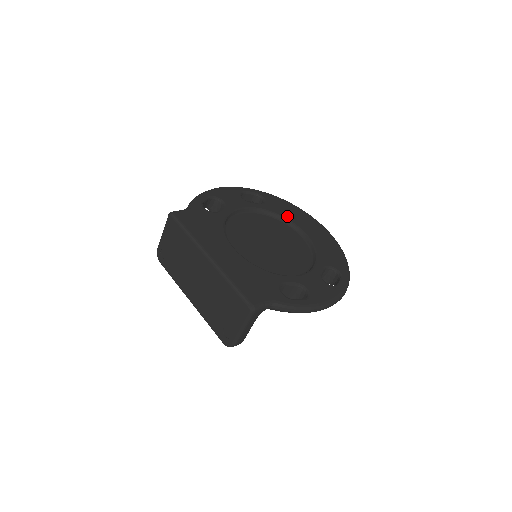
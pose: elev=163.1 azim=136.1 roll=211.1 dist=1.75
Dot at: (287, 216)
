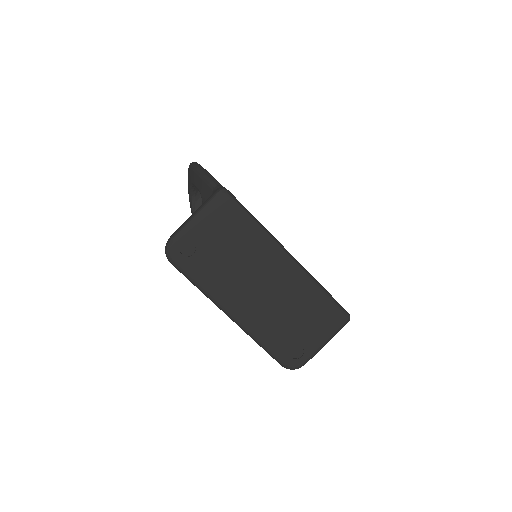
Dot at: occluded
